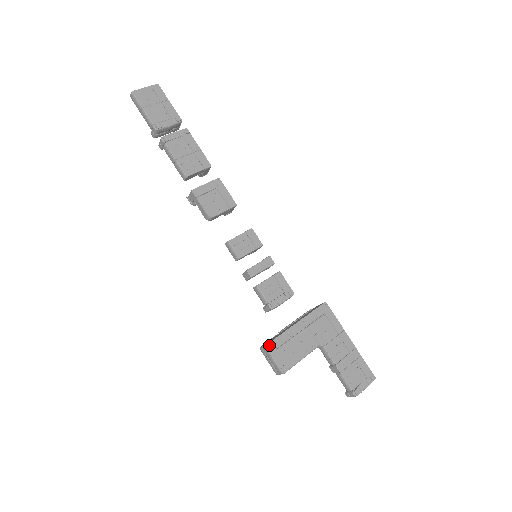
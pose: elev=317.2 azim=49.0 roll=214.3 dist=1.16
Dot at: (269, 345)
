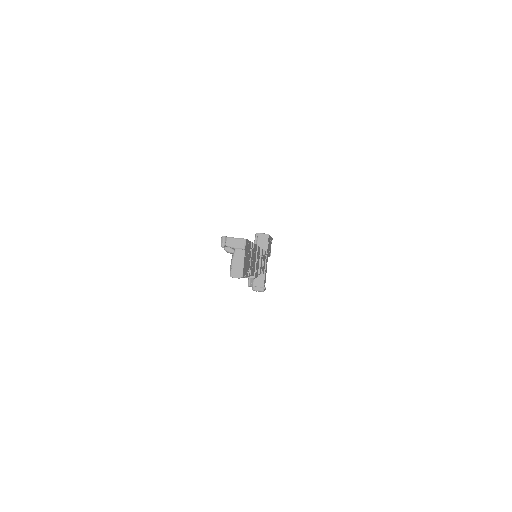
Dot at: (264, 290)
